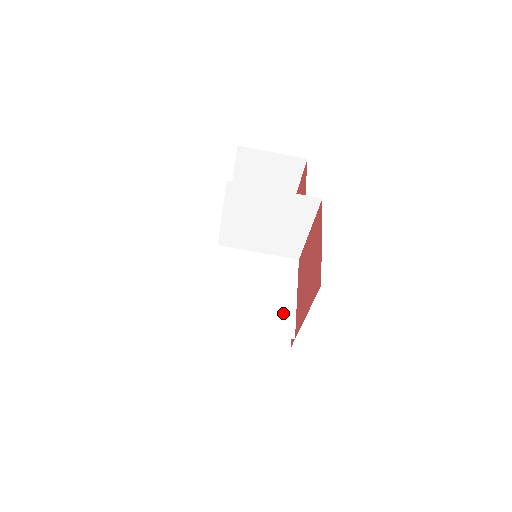
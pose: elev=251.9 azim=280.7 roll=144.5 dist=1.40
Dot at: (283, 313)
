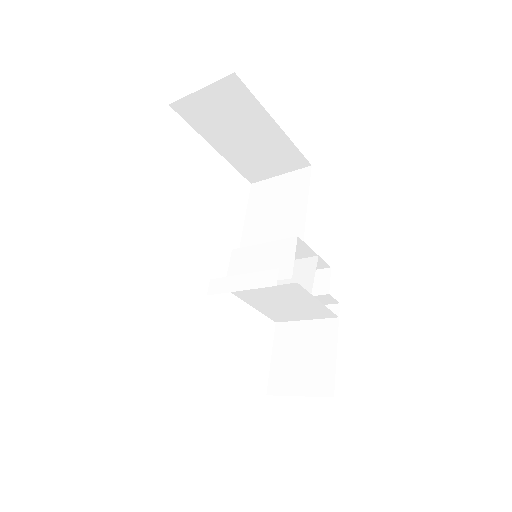
Dot at: (318, 310)
